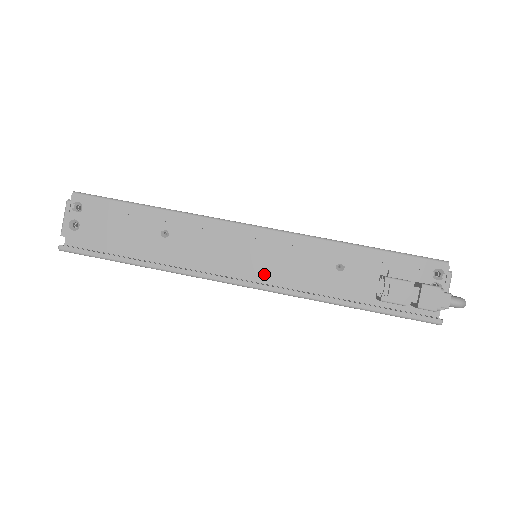
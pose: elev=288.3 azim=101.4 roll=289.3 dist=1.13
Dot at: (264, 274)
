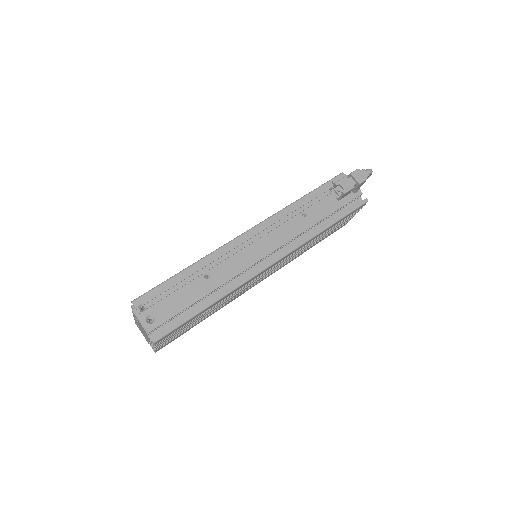
Dot at: (276, 249)
